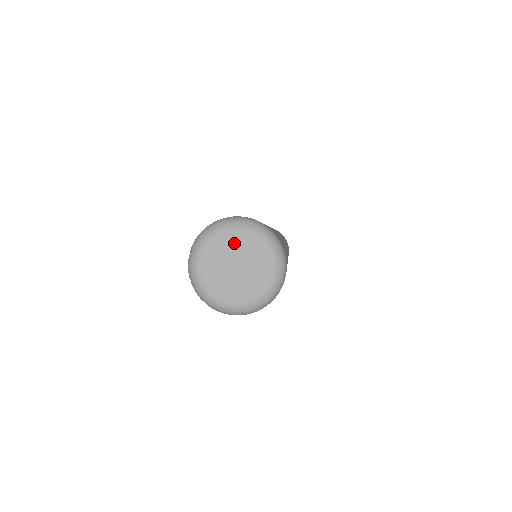
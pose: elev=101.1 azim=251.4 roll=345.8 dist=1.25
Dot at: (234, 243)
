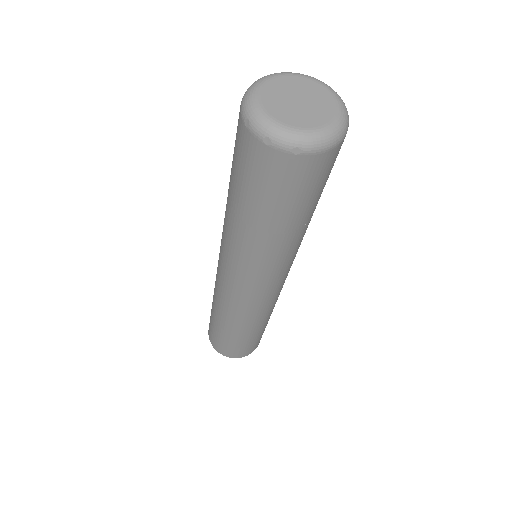
Dot at: (281, 86)
